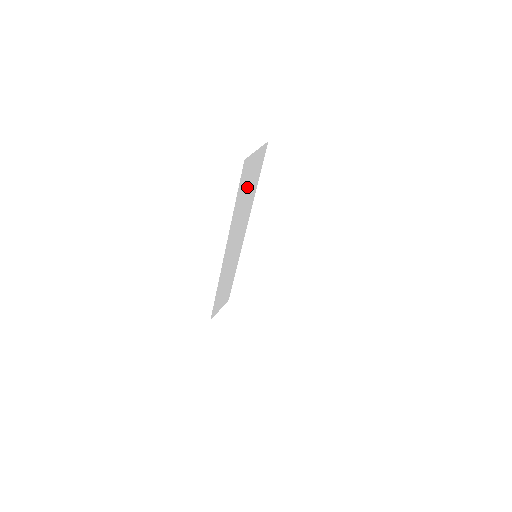
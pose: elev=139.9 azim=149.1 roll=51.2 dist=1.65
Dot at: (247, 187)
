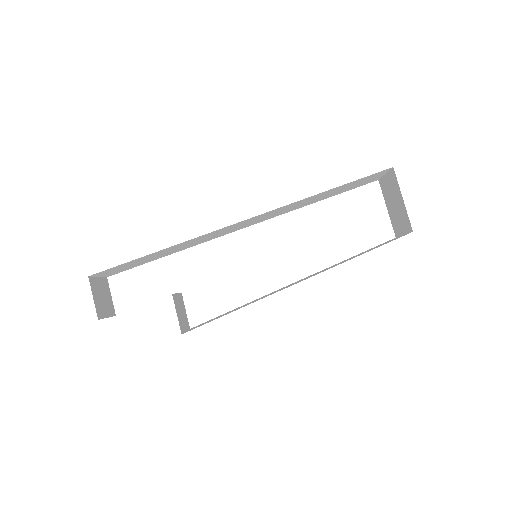
Dot at: (337, 190)
